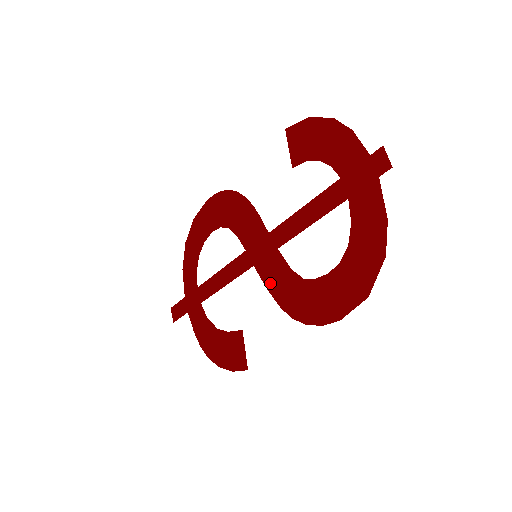
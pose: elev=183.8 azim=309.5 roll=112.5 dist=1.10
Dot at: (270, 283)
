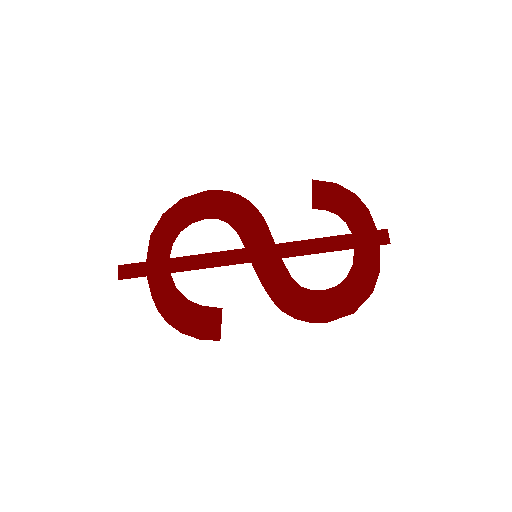
Dot at: (266, 280)
